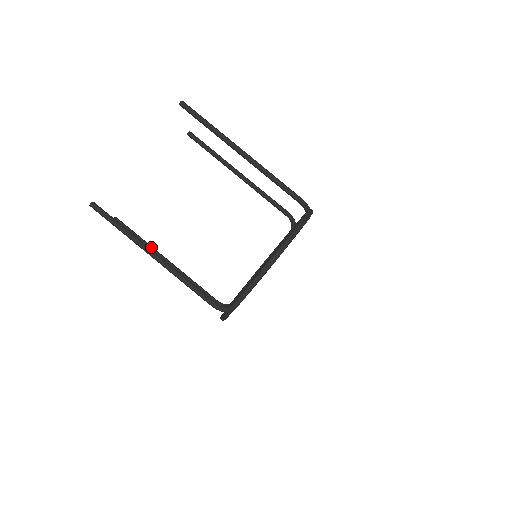
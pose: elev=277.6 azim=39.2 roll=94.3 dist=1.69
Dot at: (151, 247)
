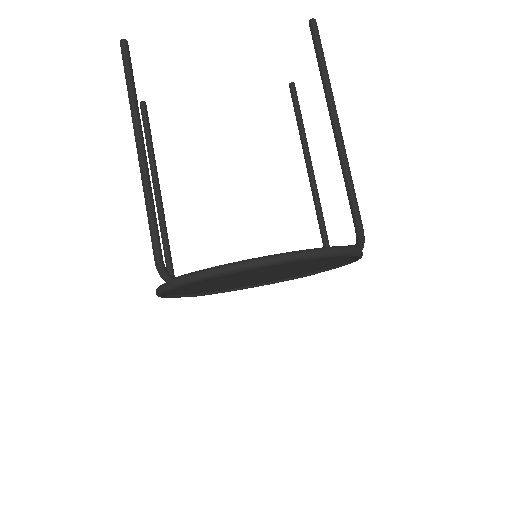
Dot at: (154, 161)
